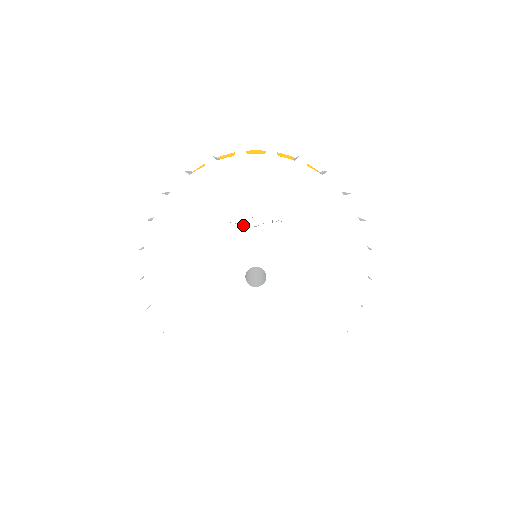
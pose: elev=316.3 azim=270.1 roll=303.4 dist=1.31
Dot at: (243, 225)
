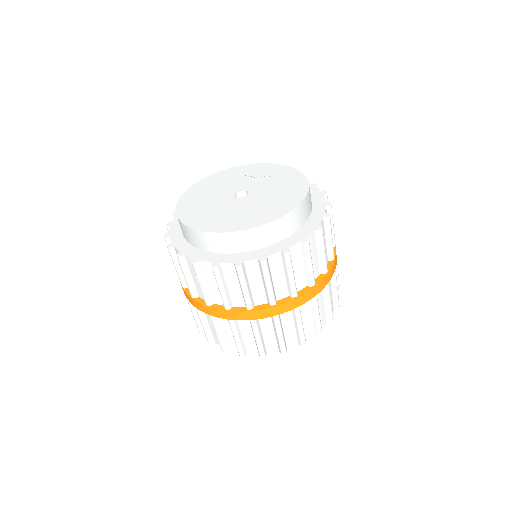
Dot at: (250, 177)
